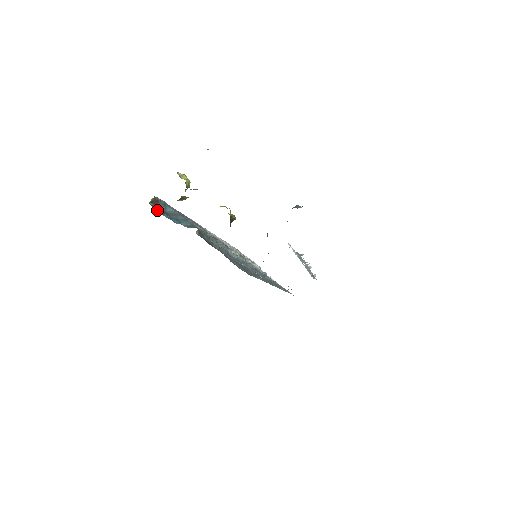
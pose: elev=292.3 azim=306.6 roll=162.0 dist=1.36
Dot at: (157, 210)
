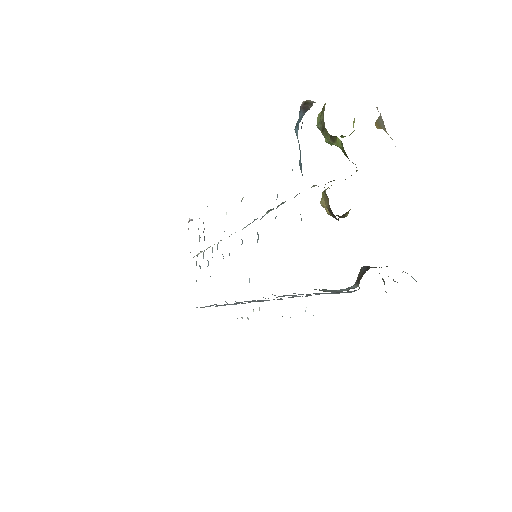
Dot at: occluded
